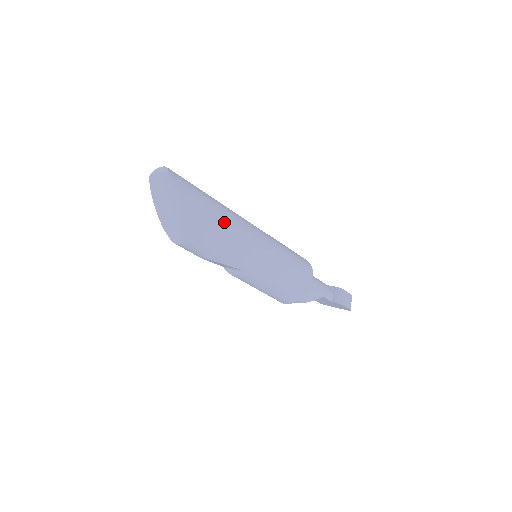
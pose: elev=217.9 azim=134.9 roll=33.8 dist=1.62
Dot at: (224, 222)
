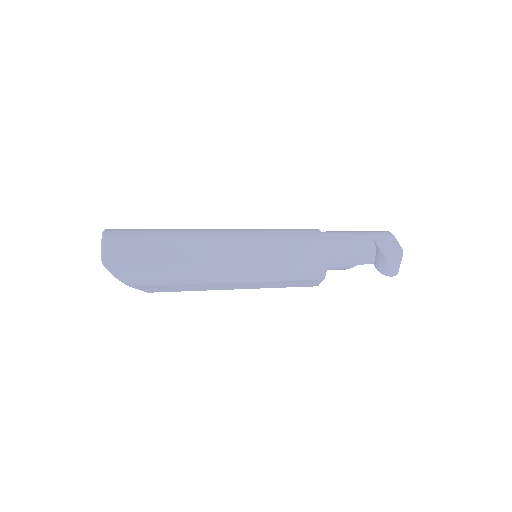
Dot at: (186, 277)
